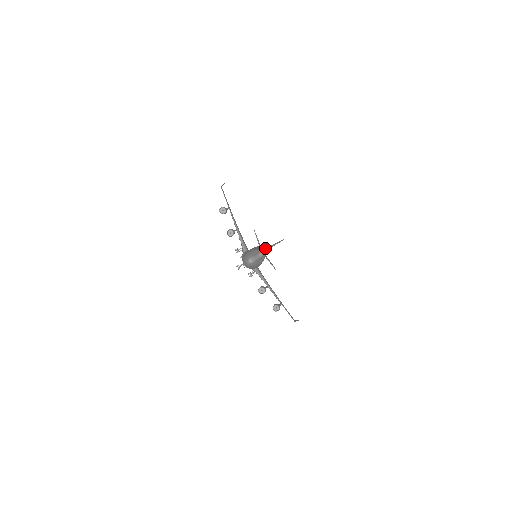
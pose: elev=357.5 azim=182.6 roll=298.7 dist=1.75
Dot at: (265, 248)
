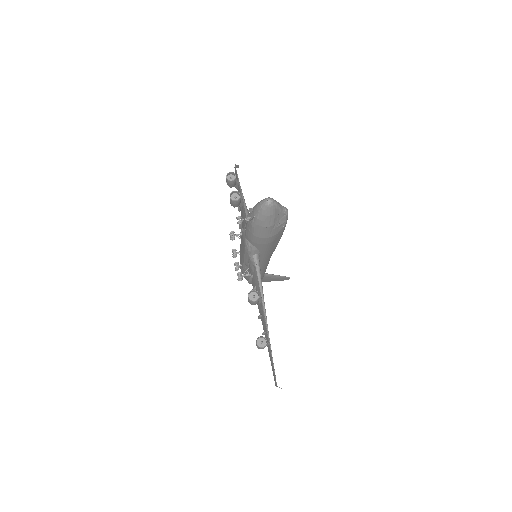
Dot at: occluded
